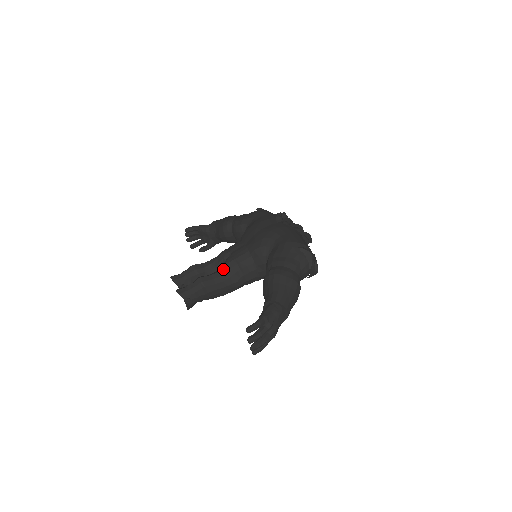
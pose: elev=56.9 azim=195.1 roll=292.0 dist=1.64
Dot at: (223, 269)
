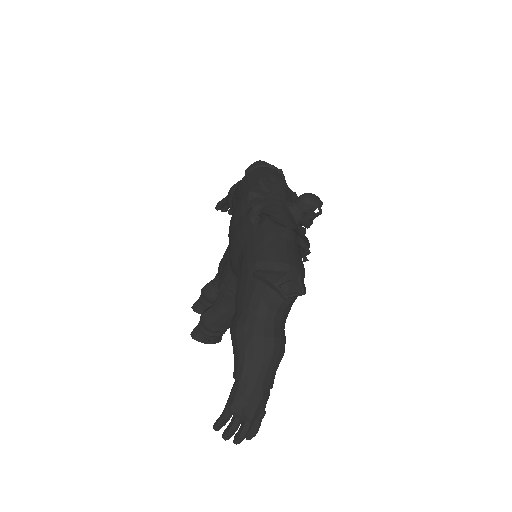
Dot at: (218, 297)
